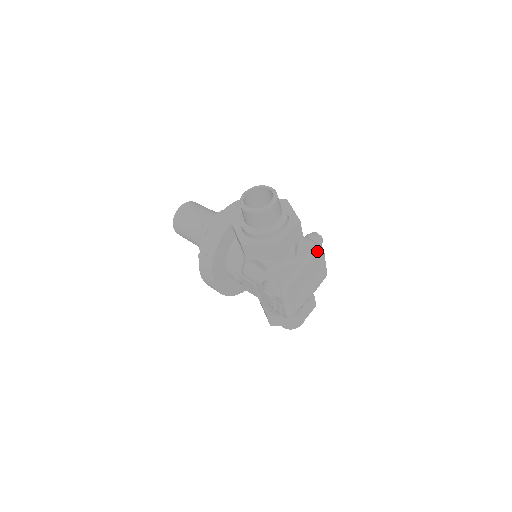
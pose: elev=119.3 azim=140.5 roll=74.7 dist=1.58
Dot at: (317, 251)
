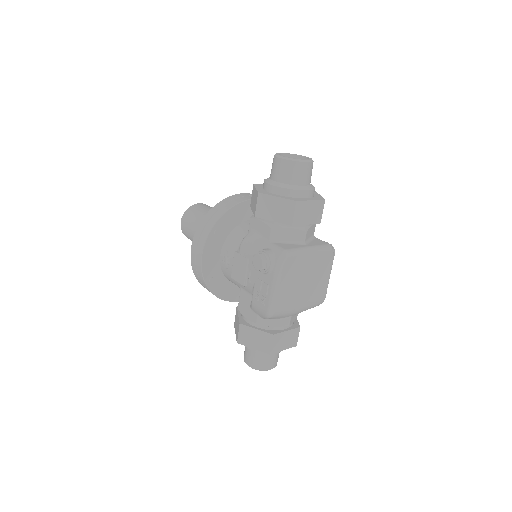
Dot at: (328, 249)
